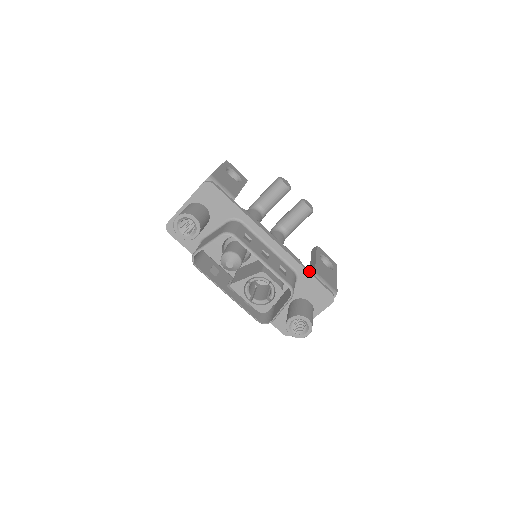
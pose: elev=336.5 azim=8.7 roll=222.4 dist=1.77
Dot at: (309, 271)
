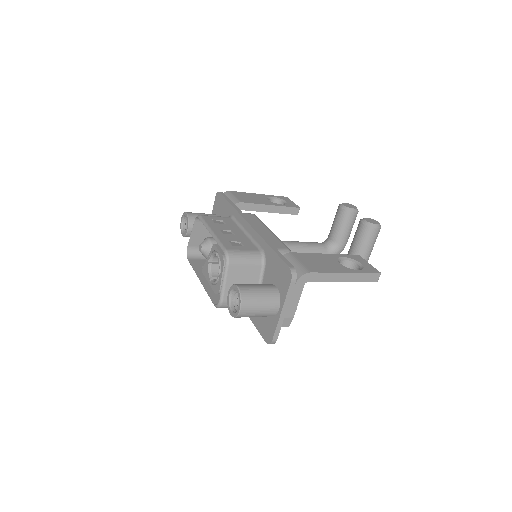
Dot at: (274, 247)
